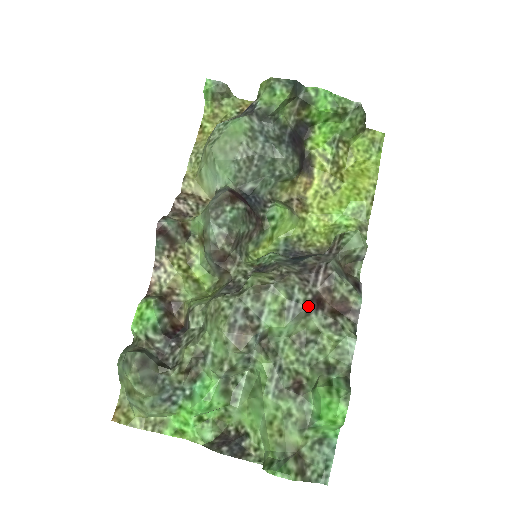
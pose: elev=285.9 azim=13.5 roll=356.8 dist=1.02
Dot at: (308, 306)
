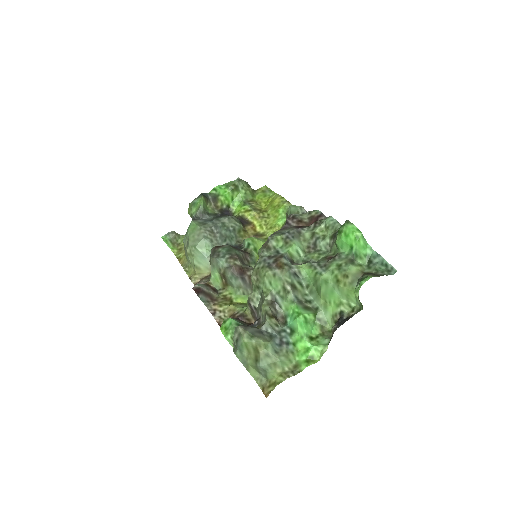
Dot at: (295, 229)
